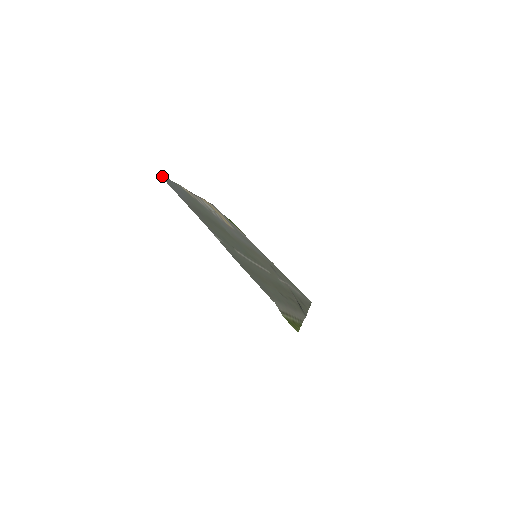
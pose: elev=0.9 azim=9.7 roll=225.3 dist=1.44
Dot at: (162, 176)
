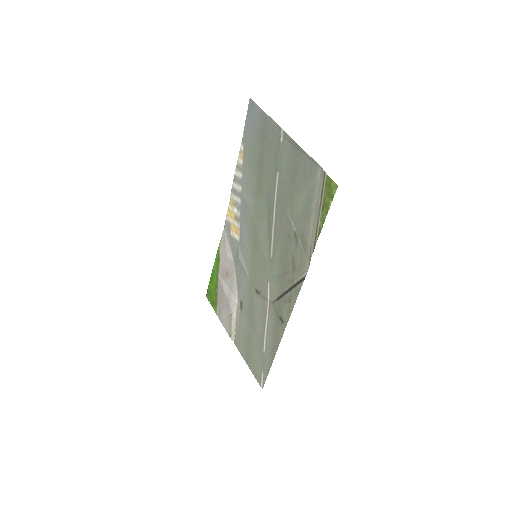
Dot at: (249, 104)
